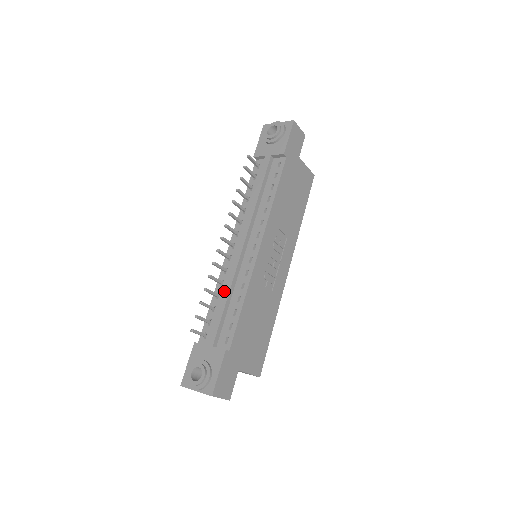
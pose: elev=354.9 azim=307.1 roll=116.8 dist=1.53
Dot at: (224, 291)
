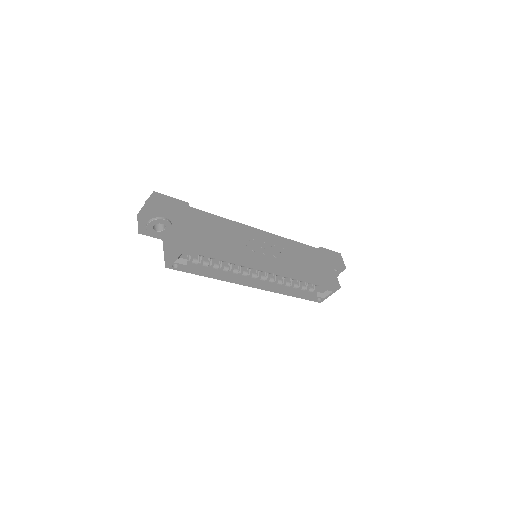
Dot at: occluded
